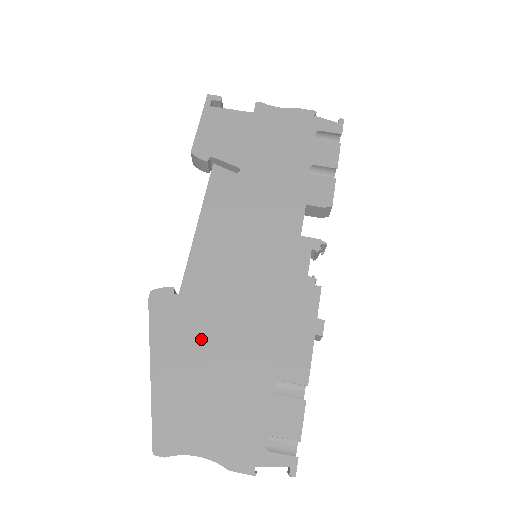
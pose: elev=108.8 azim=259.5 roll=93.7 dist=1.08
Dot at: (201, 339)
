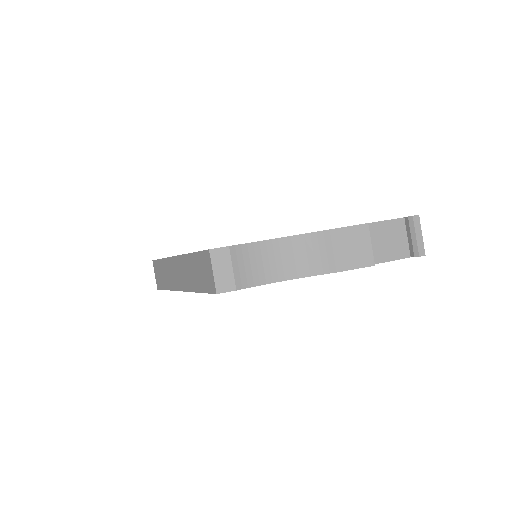
Dot at: occluded
